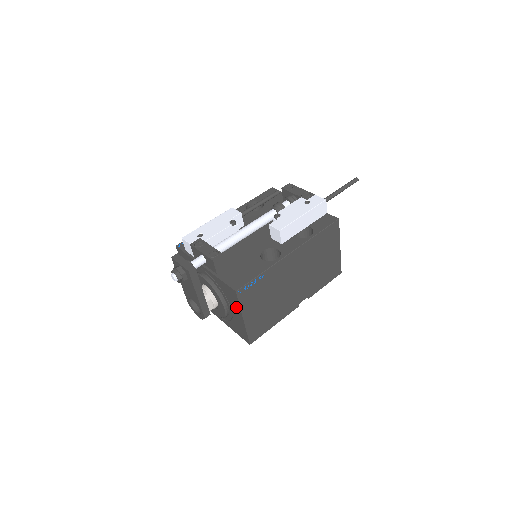
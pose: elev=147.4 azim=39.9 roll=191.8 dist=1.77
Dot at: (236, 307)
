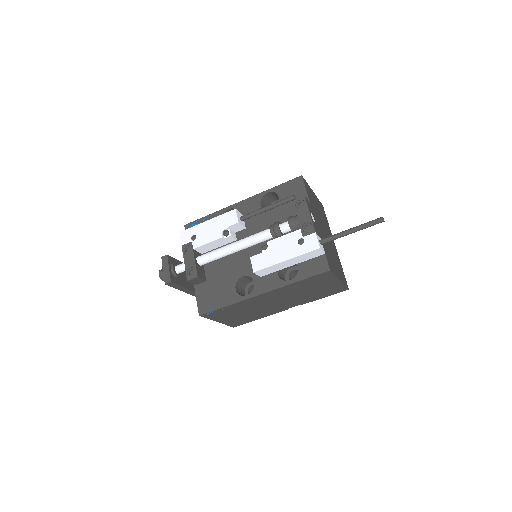
Dot at: occluded
